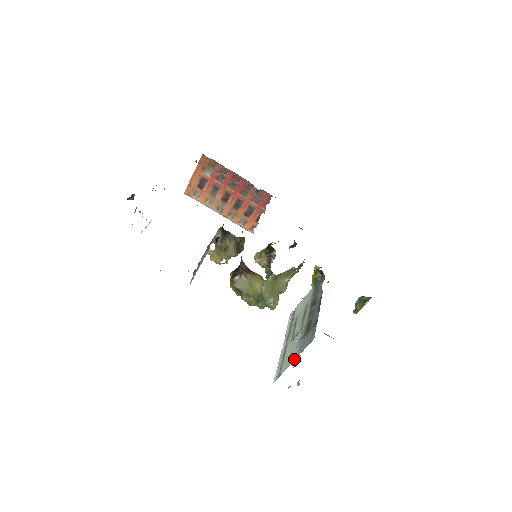
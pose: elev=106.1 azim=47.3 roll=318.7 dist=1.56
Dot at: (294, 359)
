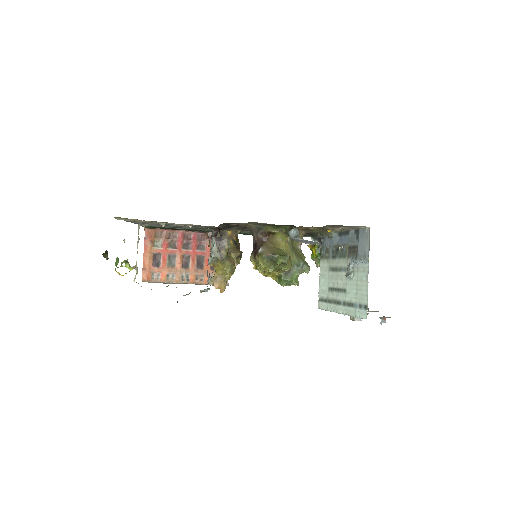
Dot at: (367, 270)
